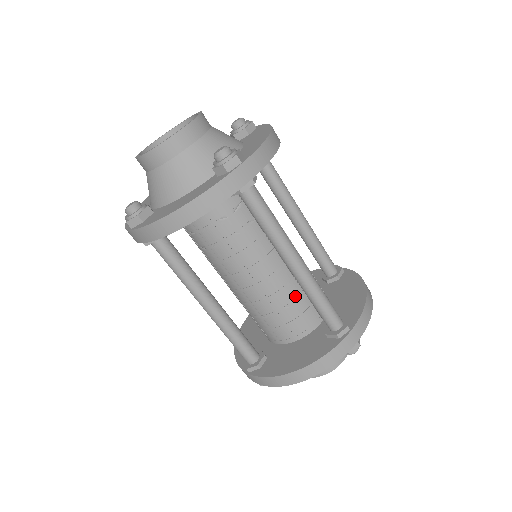
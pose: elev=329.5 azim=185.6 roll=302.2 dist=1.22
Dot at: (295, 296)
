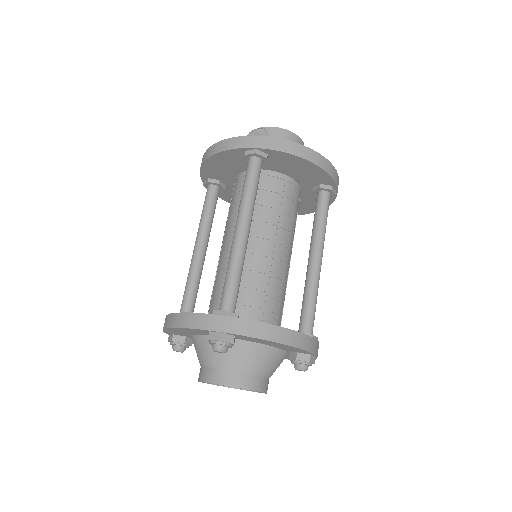
Dot at: (283, 295)
